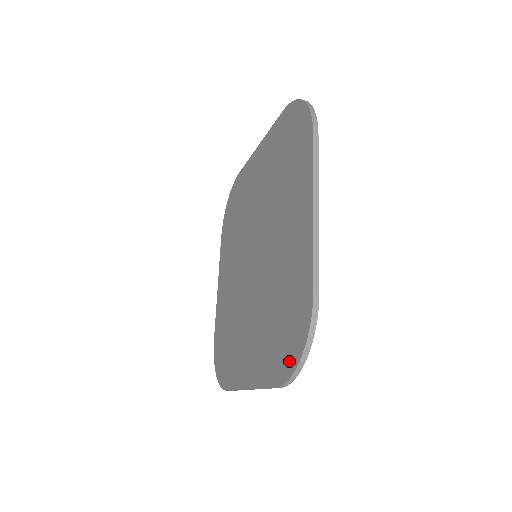
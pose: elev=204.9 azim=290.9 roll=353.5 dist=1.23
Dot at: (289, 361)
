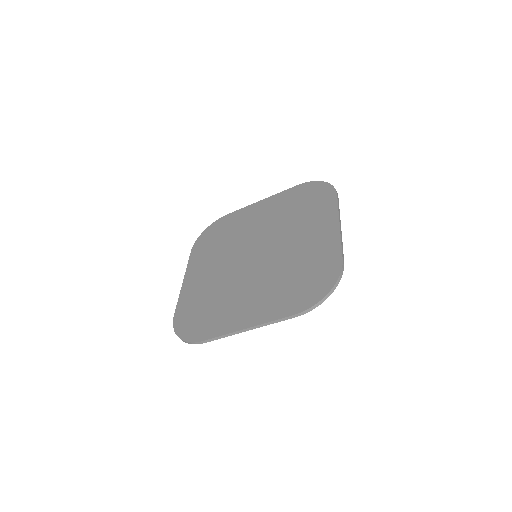
Dot at: (314, 296)
